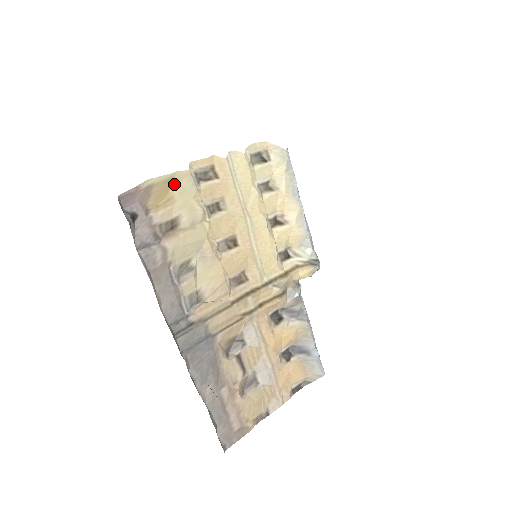
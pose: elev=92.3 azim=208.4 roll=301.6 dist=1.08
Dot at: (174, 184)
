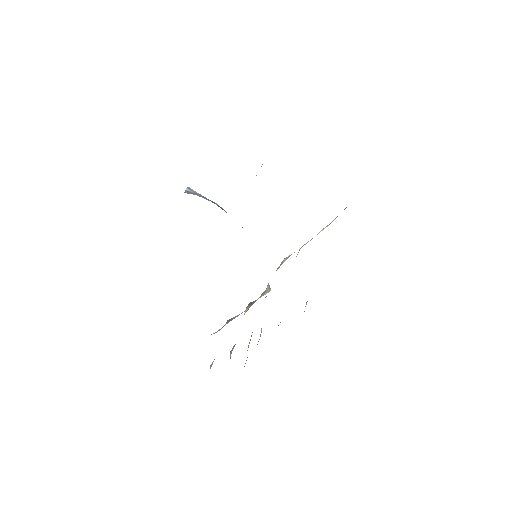
Dot at: occluded
